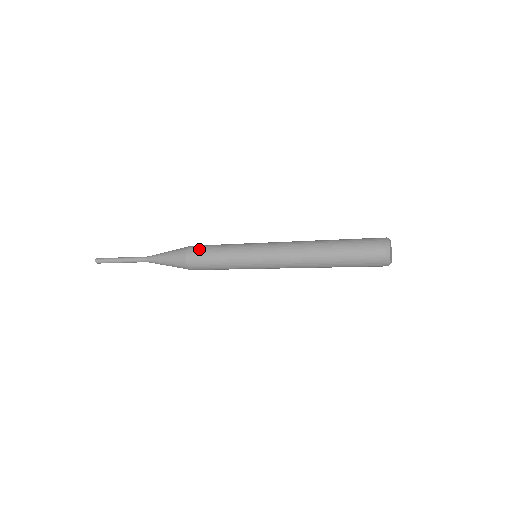
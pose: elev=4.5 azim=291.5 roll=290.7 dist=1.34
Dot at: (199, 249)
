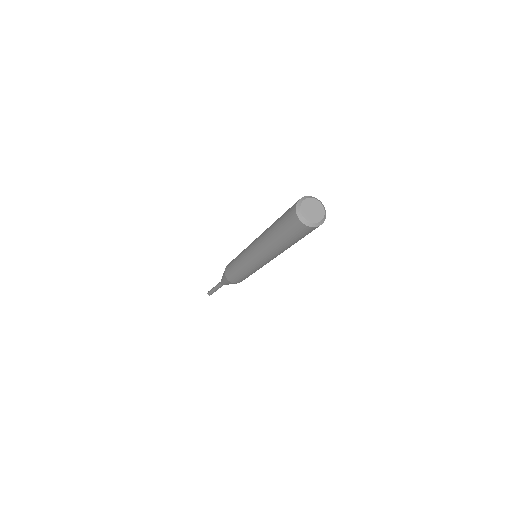
Dot at: occluded
